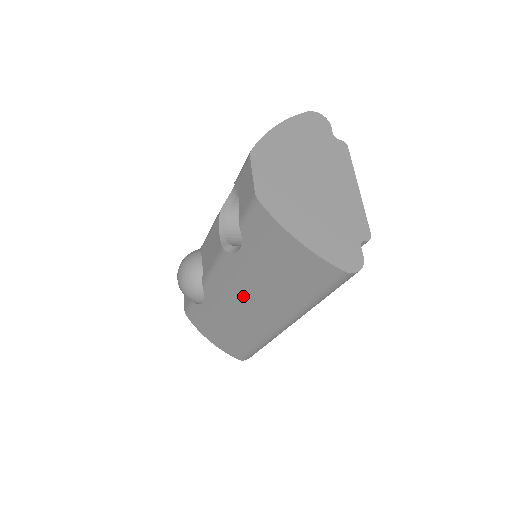
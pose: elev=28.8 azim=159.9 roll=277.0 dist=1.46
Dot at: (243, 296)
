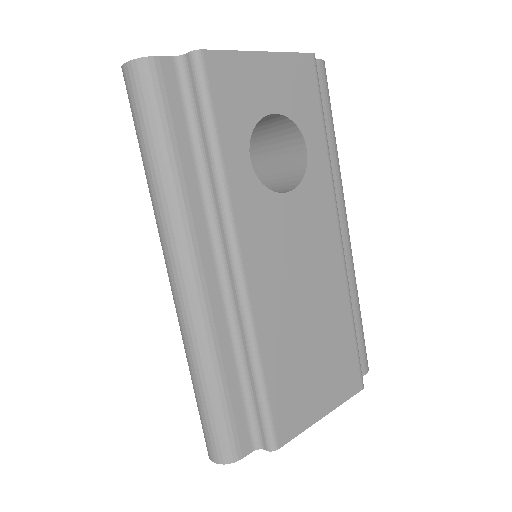
Dot at: occluded
